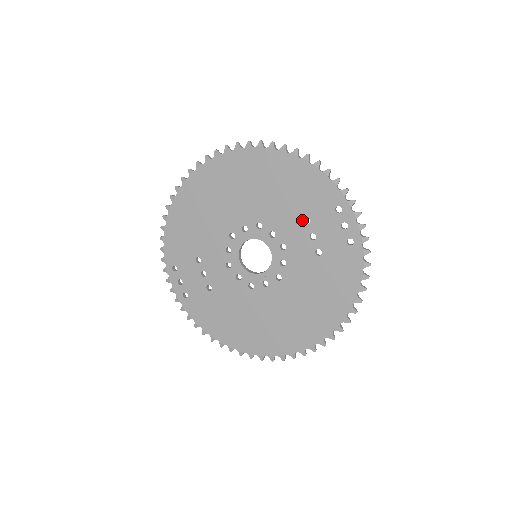
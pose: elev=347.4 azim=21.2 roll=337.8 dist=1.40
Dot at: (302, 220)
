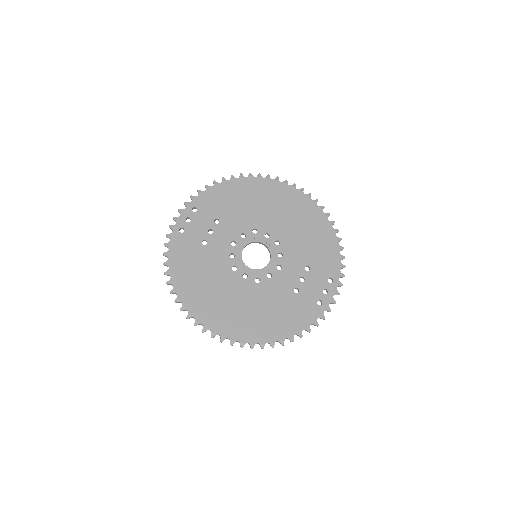
Dot at: (305, 265)
